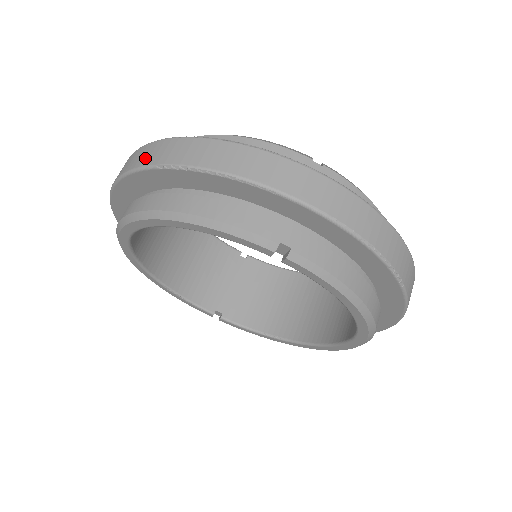
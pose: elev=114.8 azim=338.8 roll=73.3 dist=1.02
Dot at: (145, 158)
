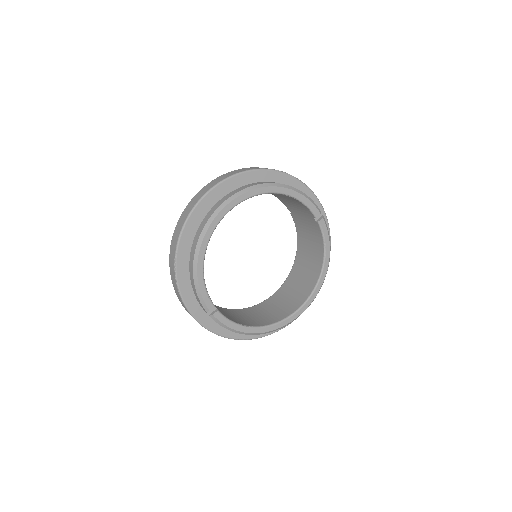
Dot at: occluded
